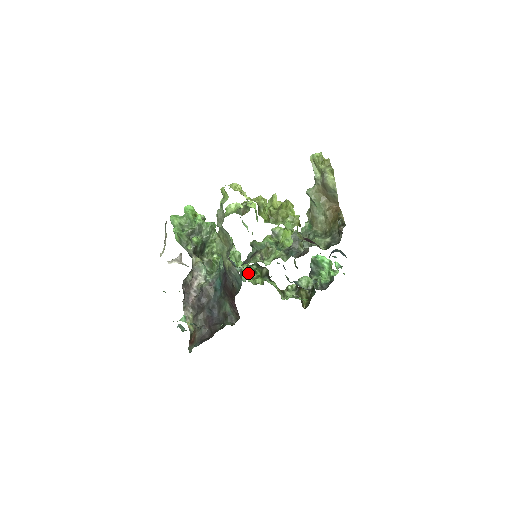
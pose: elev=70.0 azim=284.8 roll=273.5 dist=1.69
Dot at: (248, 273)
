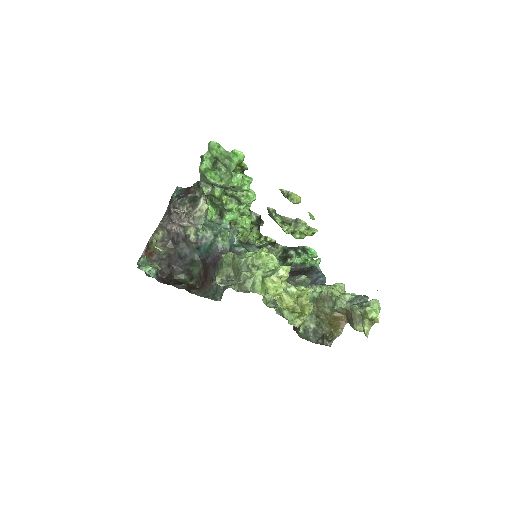
Dot at: occluded
